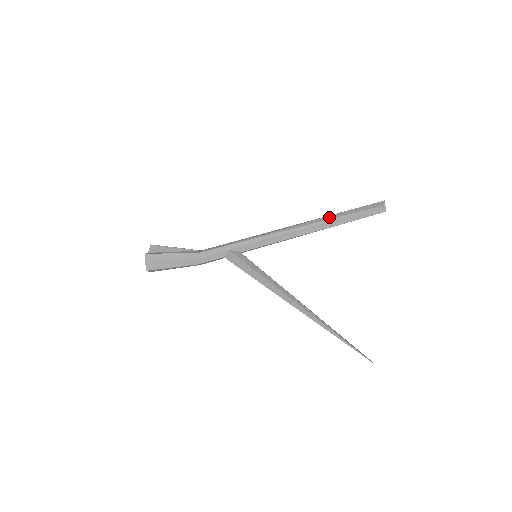
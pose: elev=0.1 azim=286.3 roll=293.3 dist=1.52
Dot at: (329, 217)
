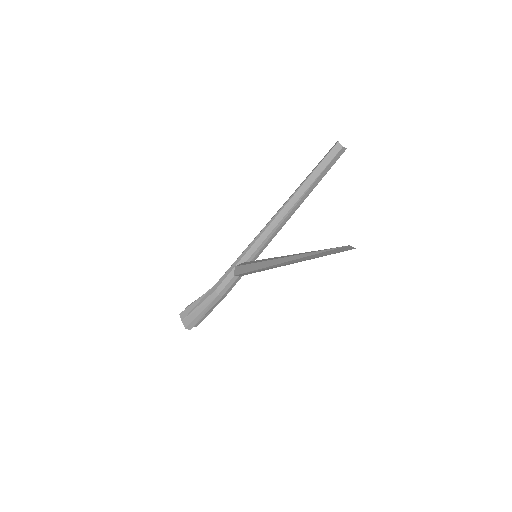
Dot at: (300, 185)
